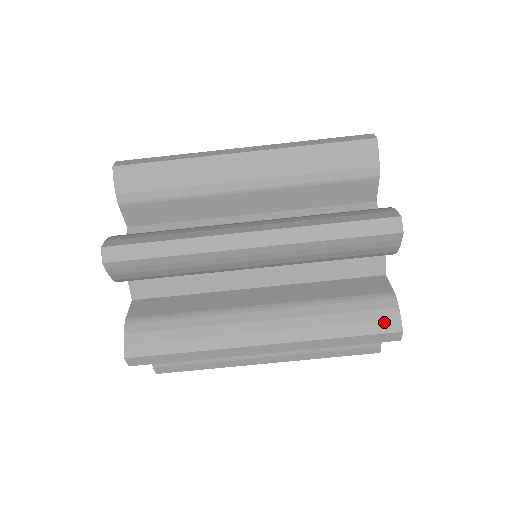
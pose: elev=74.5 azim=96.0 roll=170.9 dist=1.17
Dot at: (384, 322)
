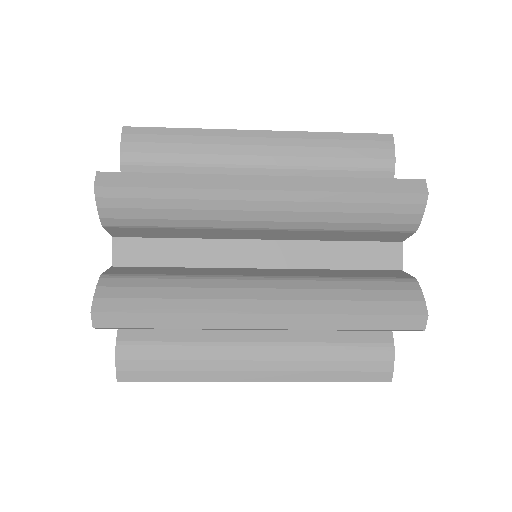
Dot at: (377, 373)
